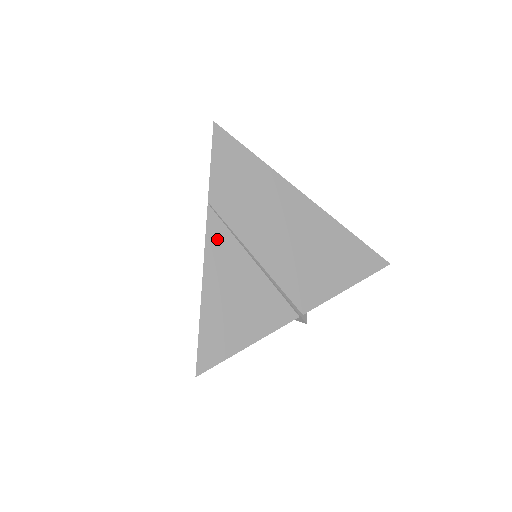
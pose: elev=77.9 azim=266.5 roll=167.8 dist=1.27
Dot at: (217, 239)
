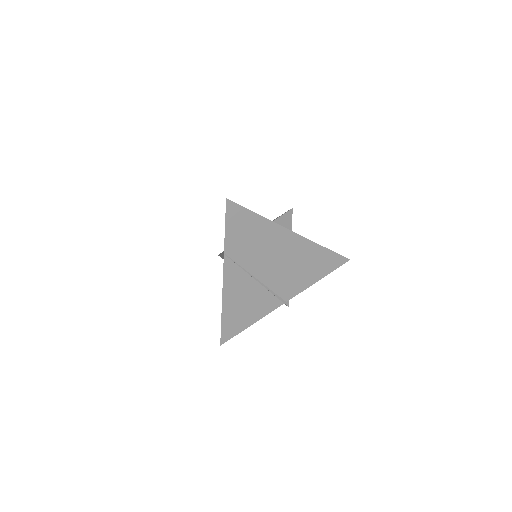
Dot at: (231, 273)
